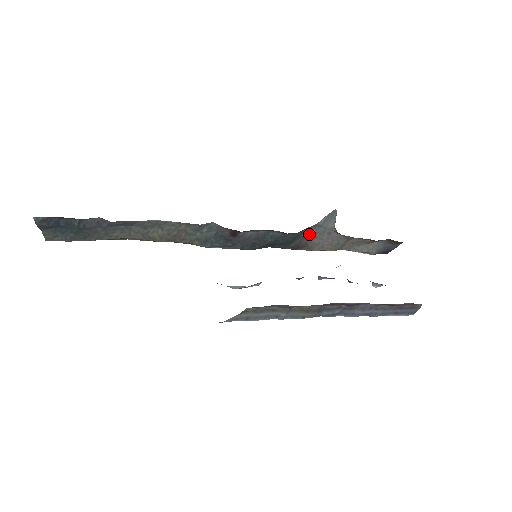
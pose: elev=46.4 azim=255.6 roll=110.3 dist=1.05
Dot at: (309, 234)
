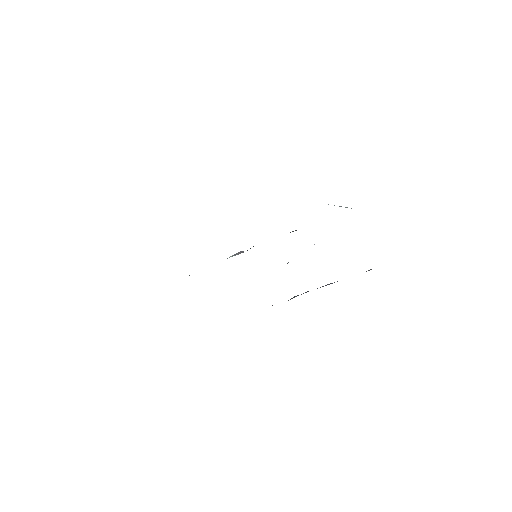
Dot at: occluded
